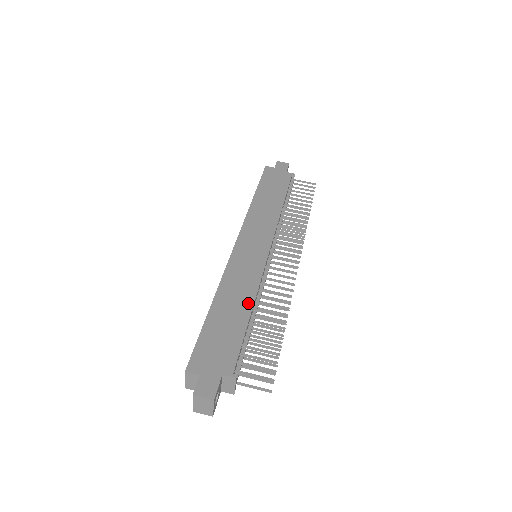
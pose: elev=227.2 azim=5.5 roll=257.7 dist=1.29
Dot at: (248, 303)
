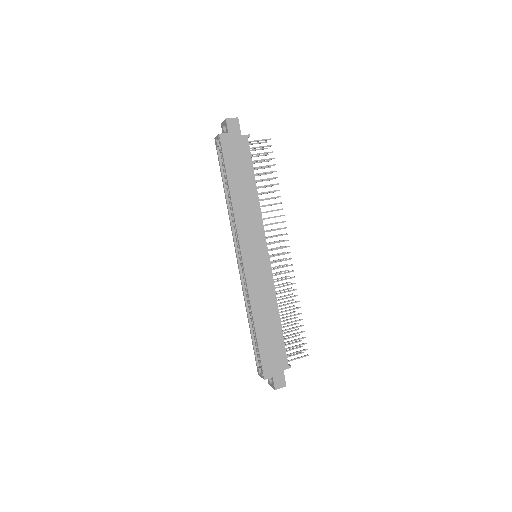
Dot at: (275, 313)
